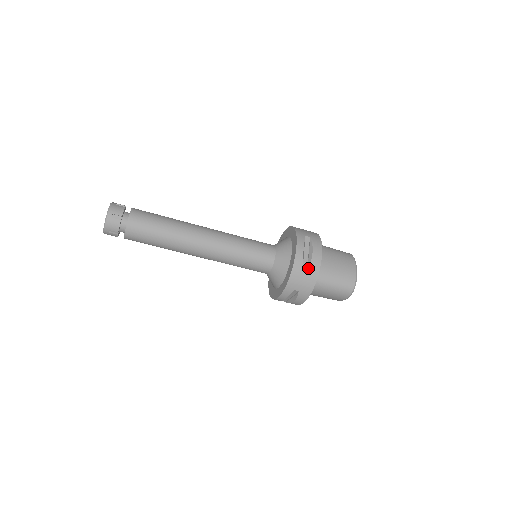
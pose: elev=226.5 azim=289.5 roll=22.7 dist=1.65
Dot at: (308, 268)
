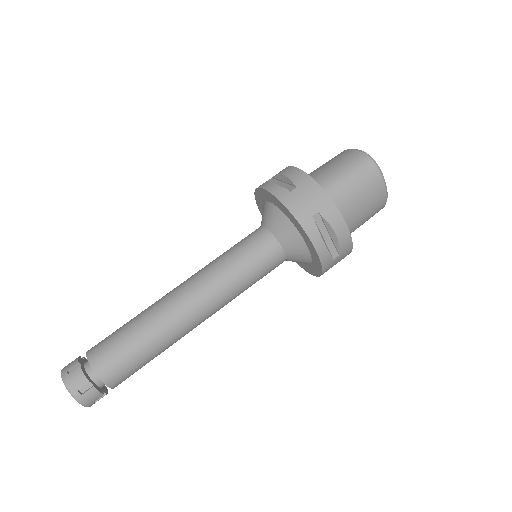
Dot at: (294, 185)
